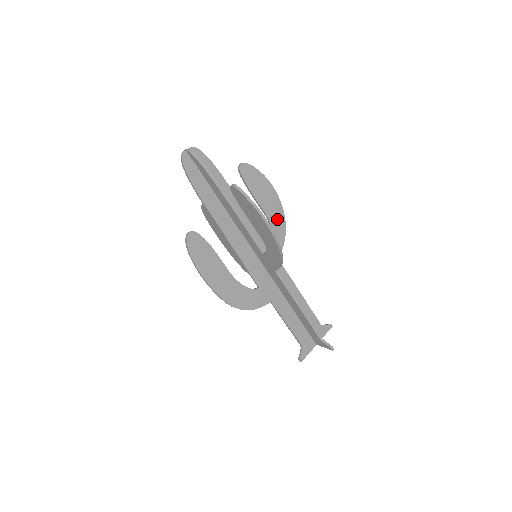
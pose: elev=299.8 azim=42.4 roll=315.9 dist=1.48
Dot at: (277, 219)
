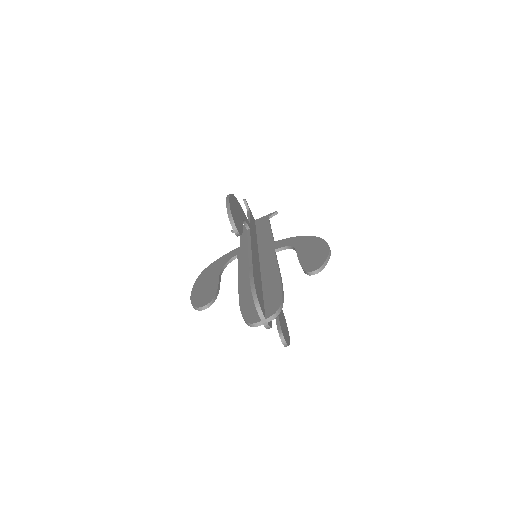
Dot at: occluded
